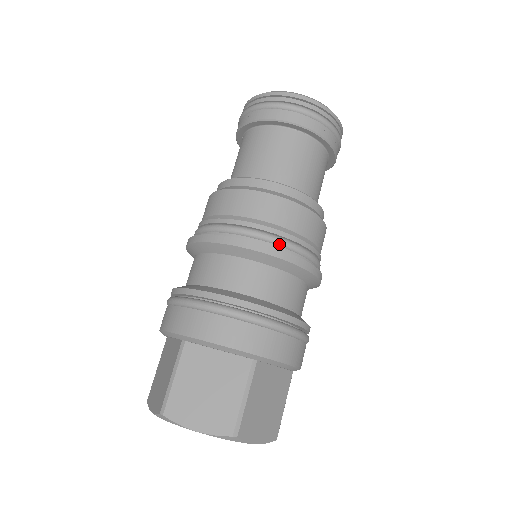
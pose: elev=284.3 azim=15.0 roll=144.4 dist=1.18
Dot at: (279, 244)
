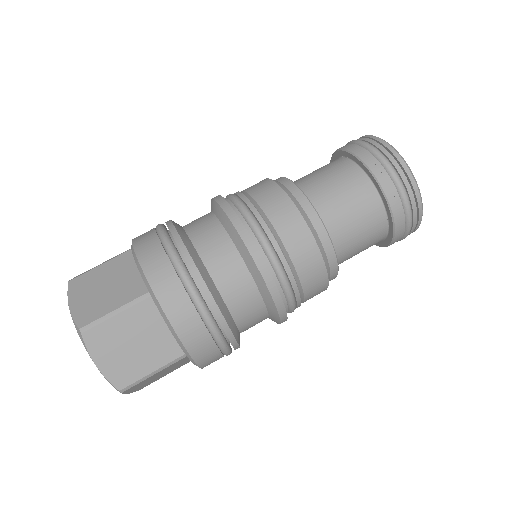
Dot at: (286, 295)
